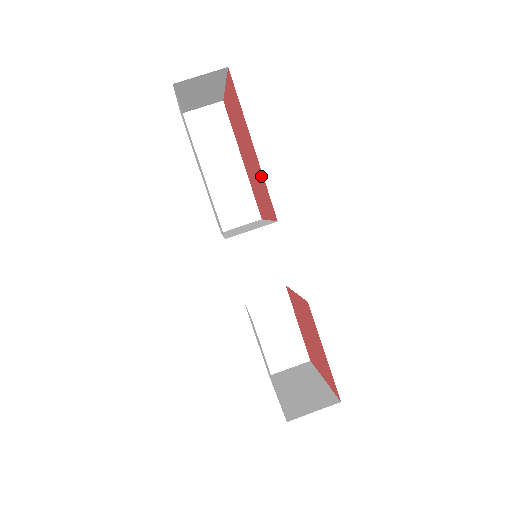
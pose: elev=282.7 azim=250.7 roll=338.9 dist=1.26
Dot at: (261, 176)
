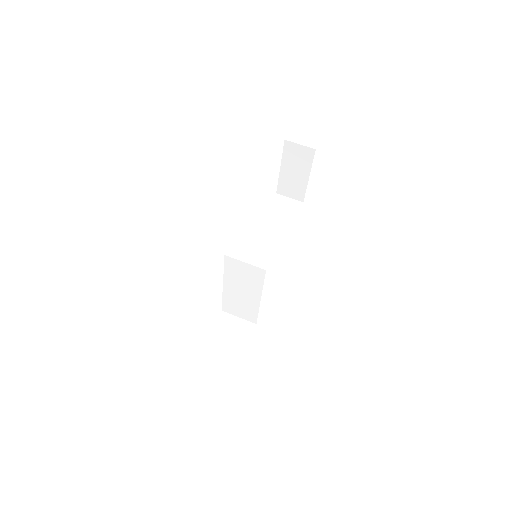
Dot at: occluded
